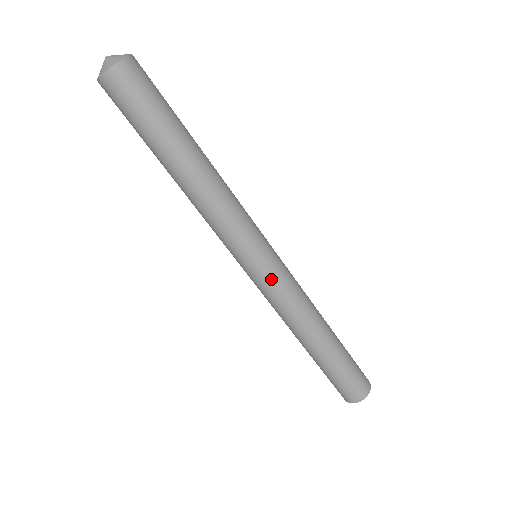
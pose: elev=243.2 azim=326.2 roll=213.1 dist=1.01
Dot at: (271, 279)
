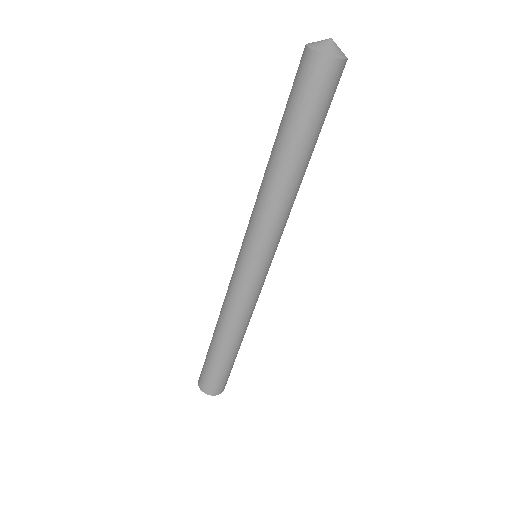
Dot at: (251, 282)
